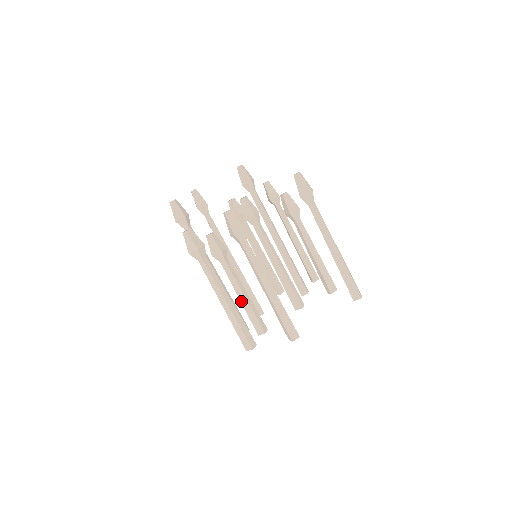
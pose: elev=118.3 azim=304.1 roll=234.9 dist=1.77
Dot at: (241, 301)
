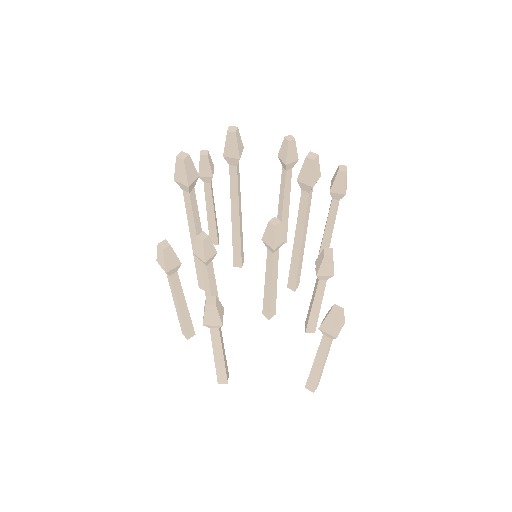
Dot at: (206, 292)
